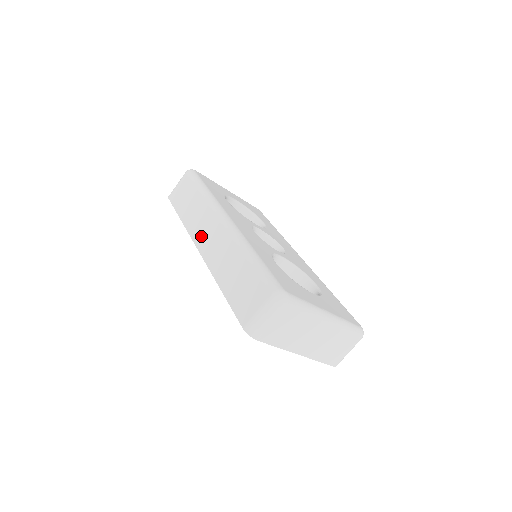
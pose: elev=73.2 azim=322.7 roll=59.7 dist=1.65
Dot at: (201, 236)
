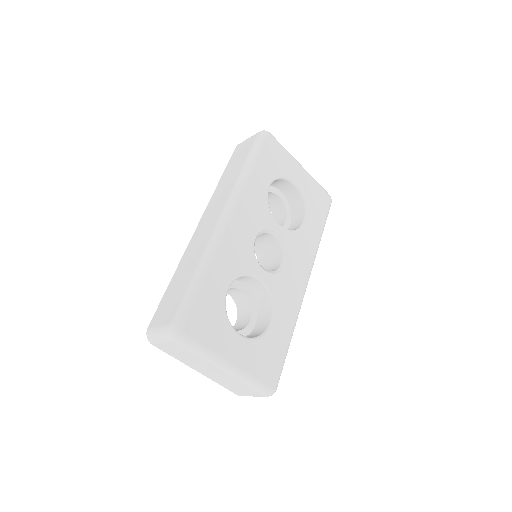
Dot at: (208, 213)
